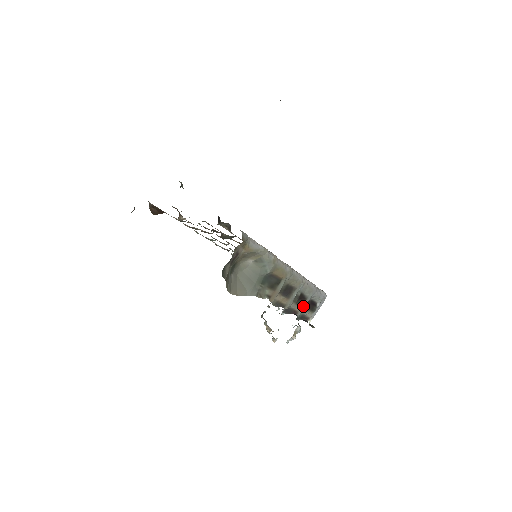
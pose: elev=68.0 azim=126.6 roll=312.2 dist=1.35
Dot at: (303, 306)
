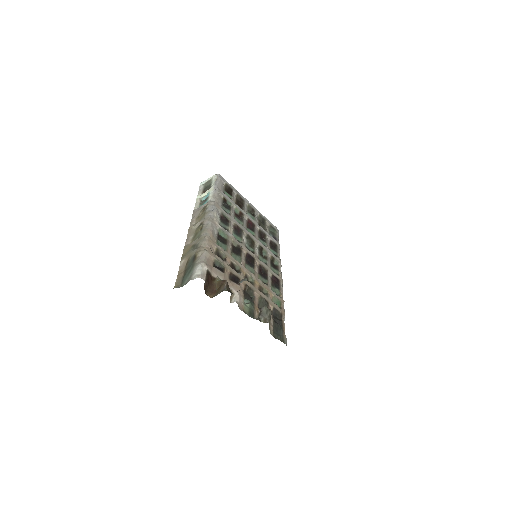
Dot at: occluded
